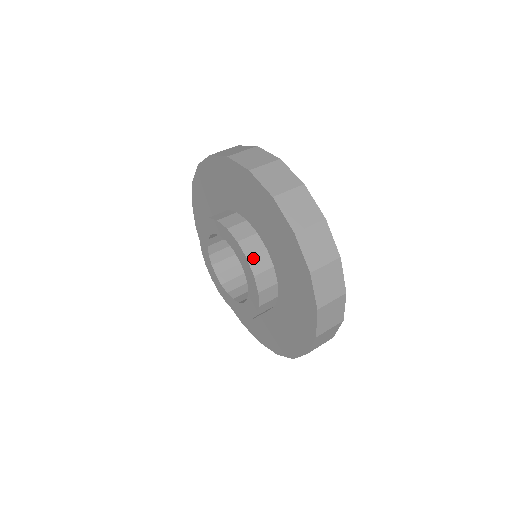
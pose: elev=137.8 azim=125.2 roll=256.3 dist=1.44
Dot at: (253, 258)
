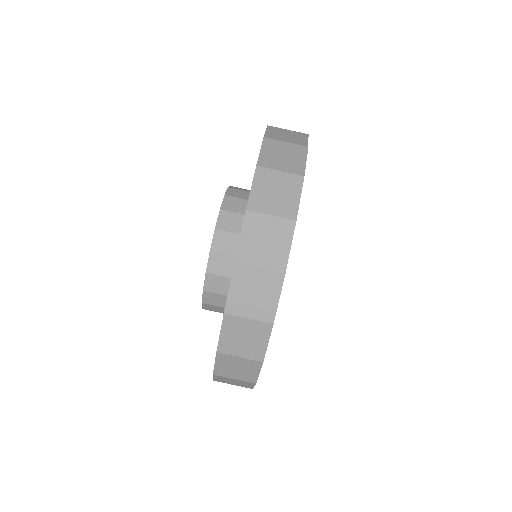
Dot at: (217, 255)
